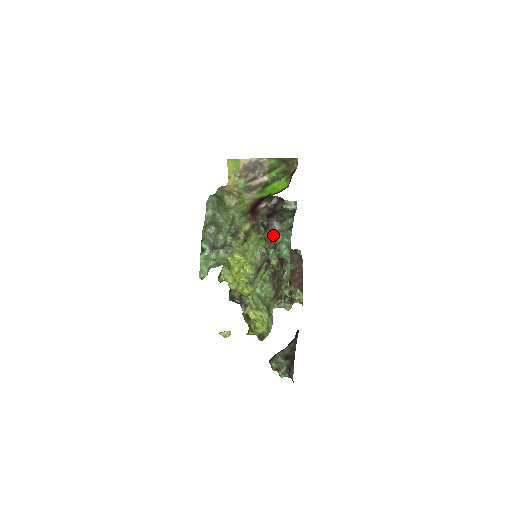
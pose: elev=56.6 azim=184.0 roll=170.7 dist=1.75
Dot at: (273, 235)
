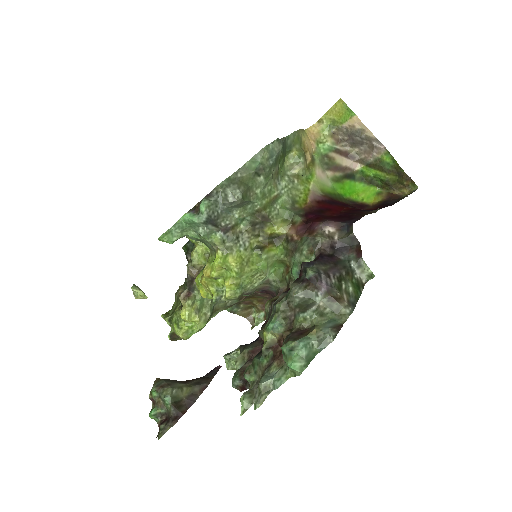
Dot at: (304, 304)
